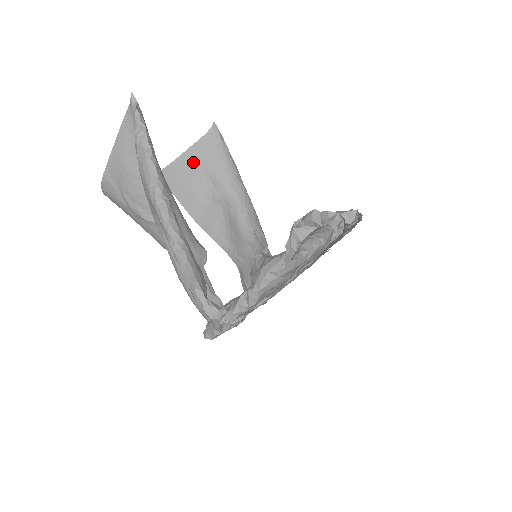
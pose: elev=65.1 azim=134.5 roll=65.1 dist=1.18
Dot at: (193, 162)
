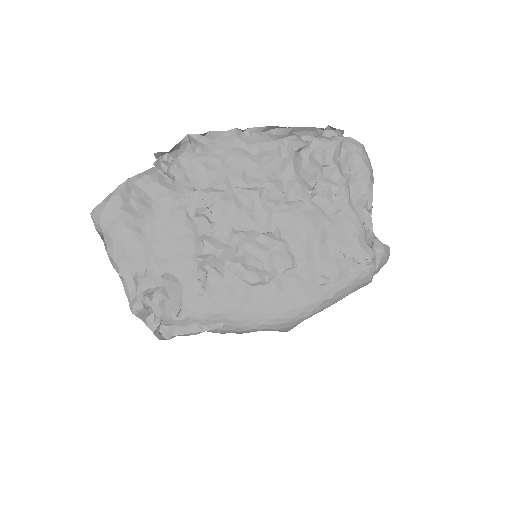
Dot at: occluded
